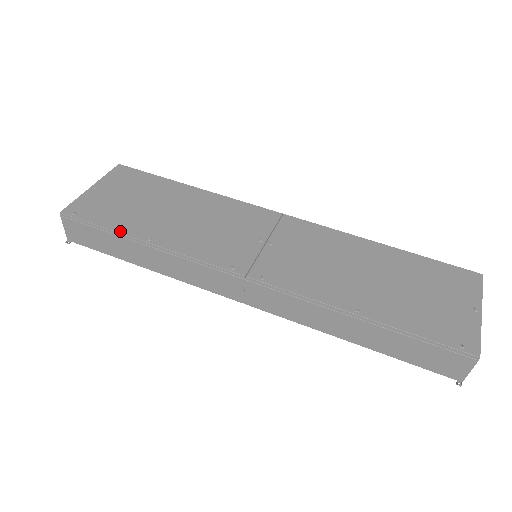
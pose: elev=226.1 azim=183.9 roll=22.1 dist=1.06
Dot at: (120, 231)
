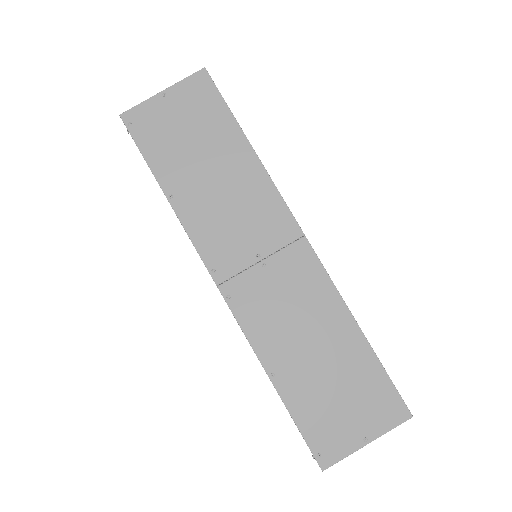
Dot at: (154, 171)
